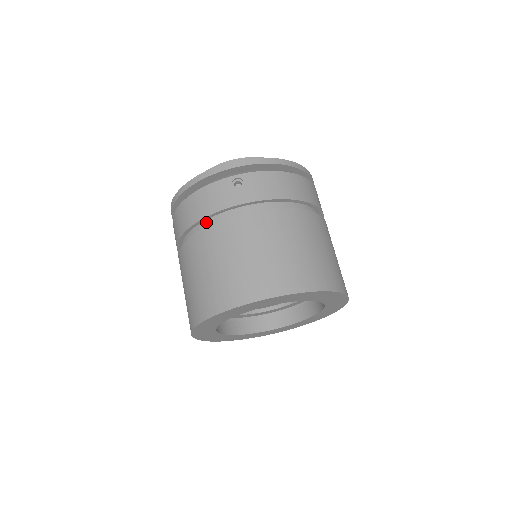
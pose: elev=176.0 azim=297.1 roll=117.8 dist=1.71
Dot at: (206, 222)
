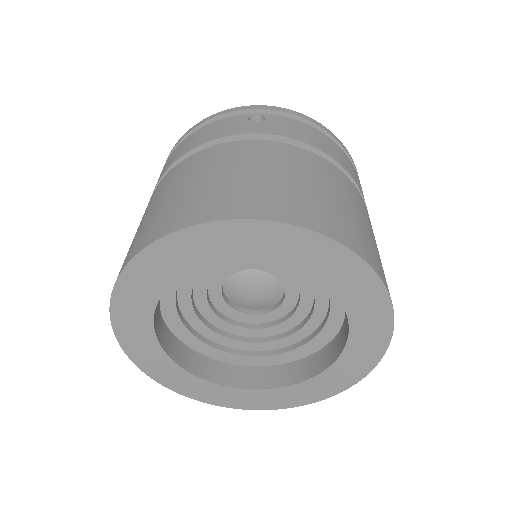
Dot at: occluded
